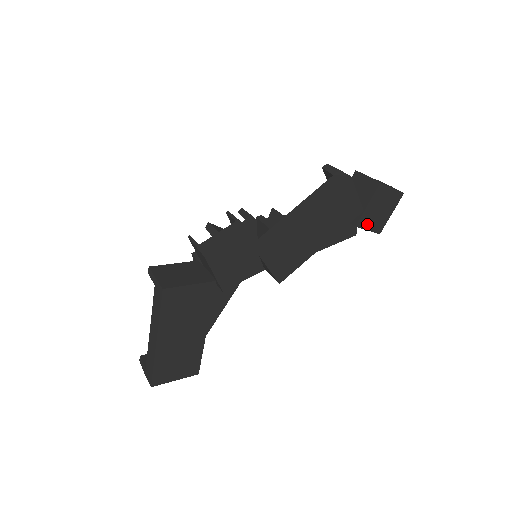
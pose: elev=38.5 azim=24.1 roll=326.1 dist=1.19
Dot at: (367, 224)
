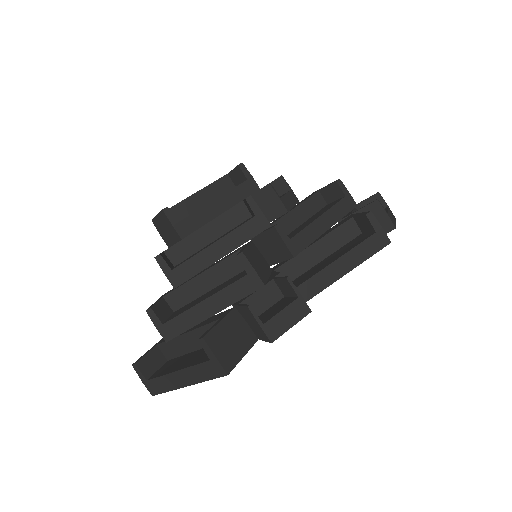
Dot at: occluded
